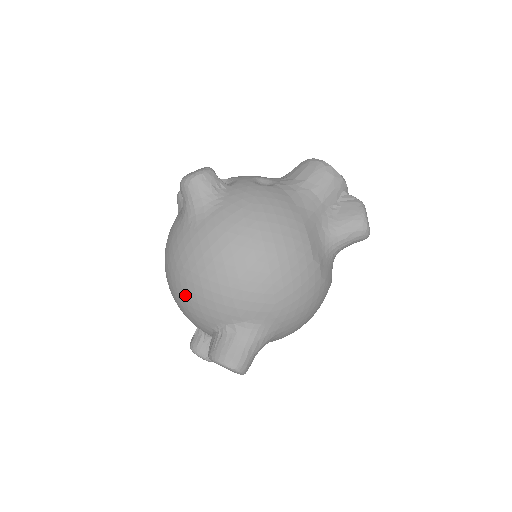
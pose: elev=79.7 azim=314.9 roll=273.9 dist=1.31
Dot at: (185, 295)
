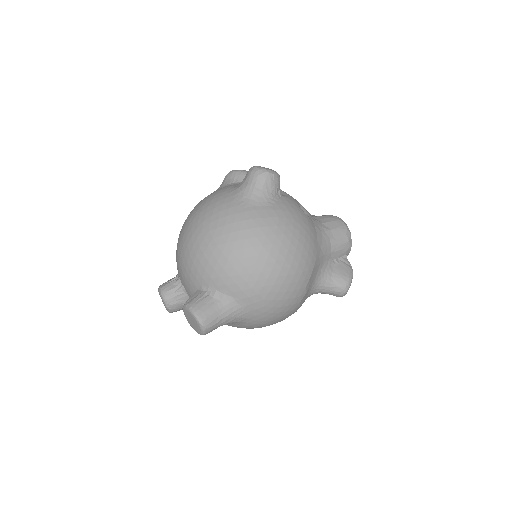
Dot at: (201, 249)
